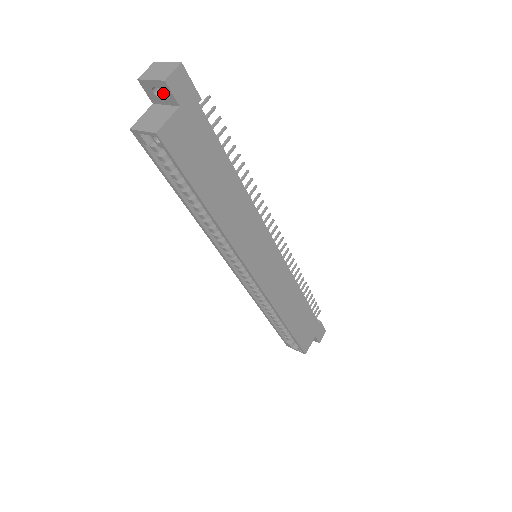
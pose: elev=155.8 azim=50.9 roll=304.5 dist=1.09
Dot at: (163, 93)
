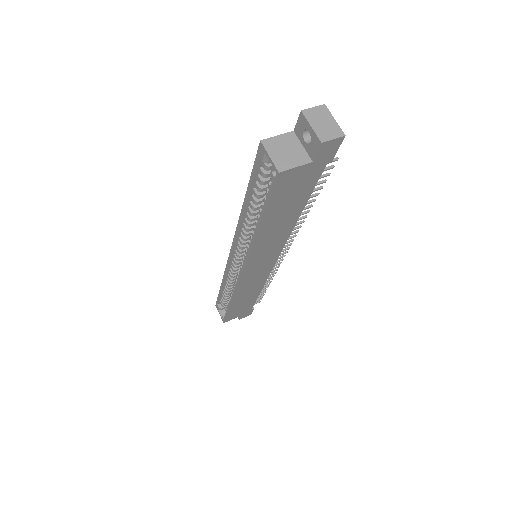
Dot at: (310, 142)
